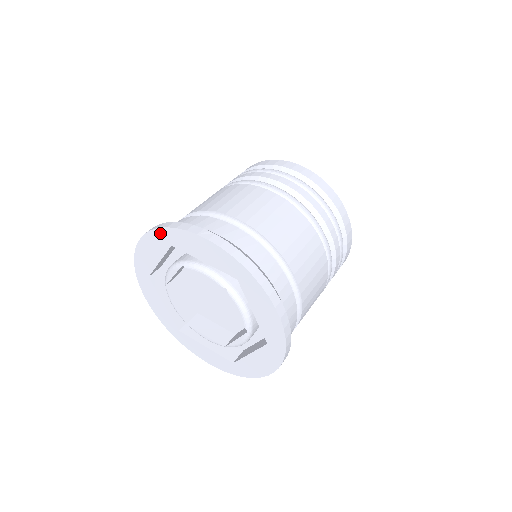
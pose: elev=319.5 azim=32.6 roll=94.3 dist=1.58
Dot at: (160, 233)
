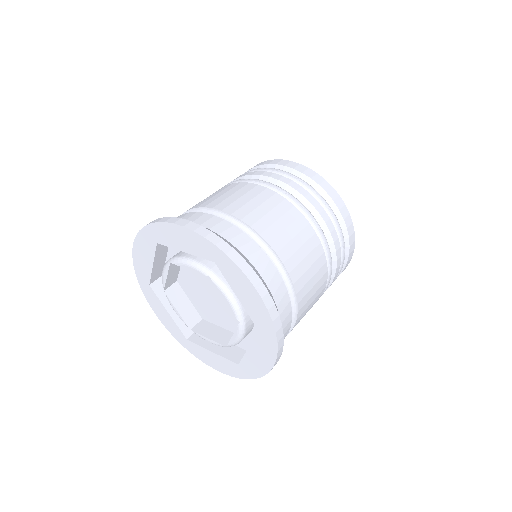
Dot at: (212, 248)
